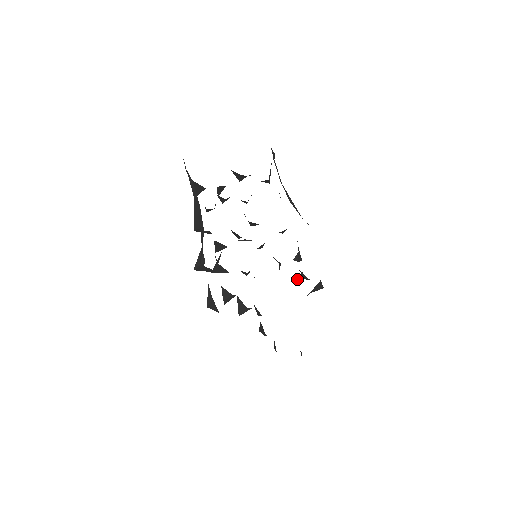
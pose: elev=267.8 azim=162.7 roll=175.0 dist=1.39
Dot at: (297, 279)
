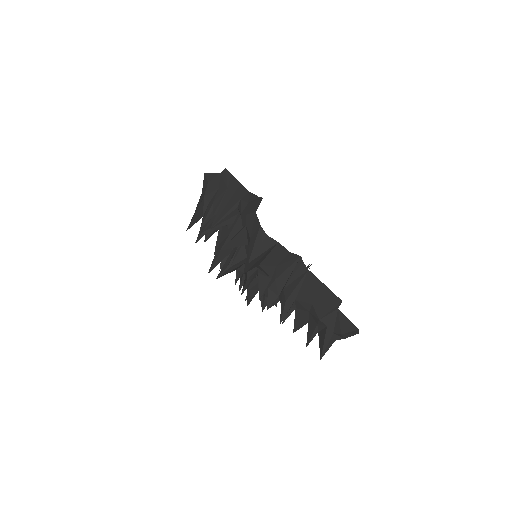
Dot at: occluded
